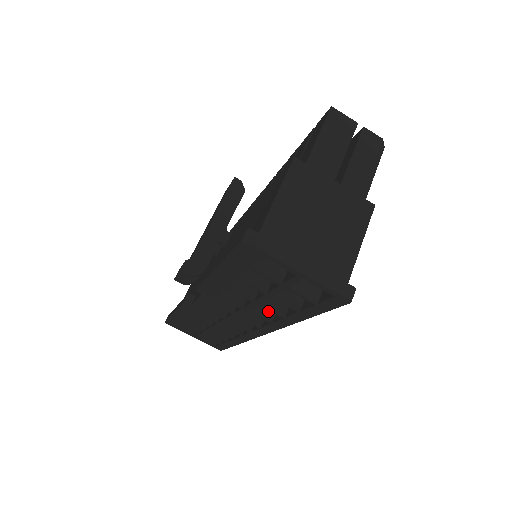
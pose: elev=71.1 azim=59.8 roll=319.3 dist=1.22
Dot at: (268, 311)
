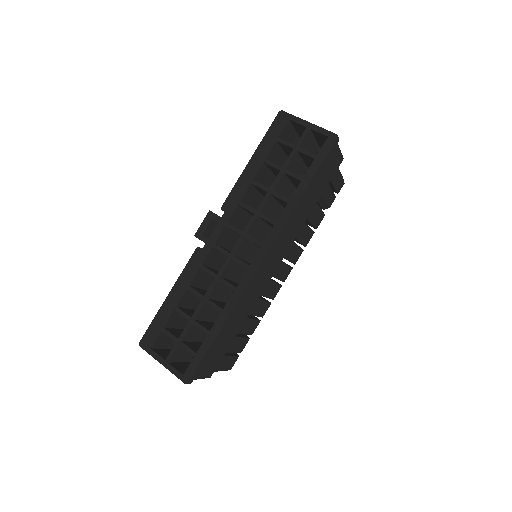
Dot at: occluded
